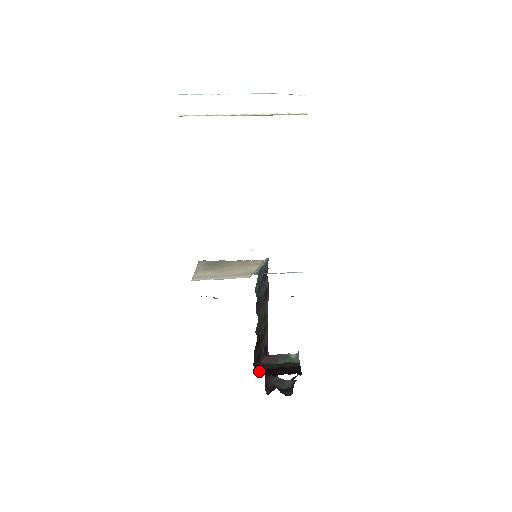
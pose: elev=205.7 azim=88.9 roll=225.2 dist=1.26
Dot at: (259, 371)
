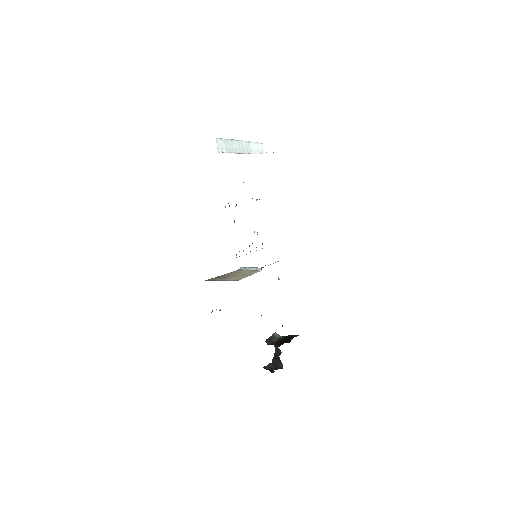
Dot at: (277, 346)
